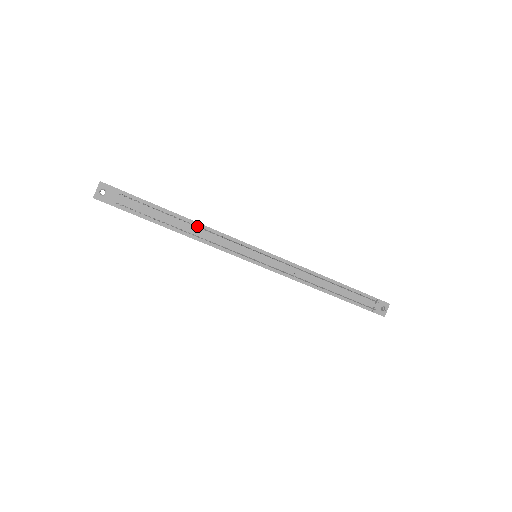
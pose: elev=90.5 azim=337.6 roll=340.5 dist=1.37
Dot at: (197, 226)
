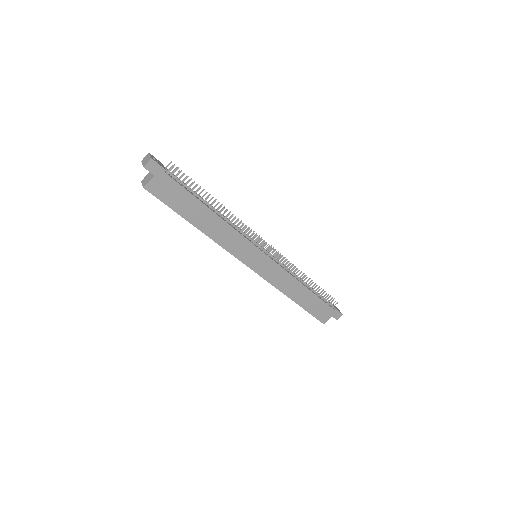
Dot at: (222, 208)
